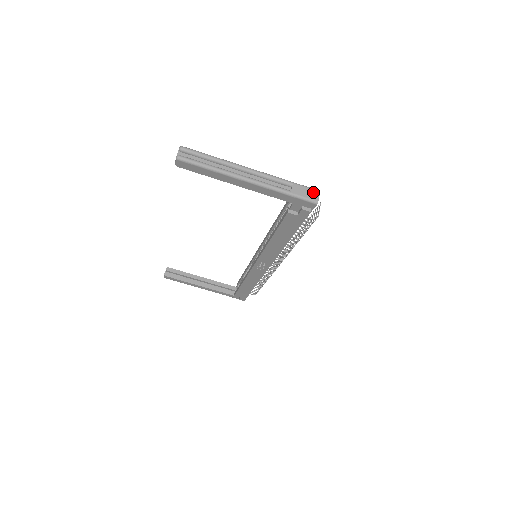
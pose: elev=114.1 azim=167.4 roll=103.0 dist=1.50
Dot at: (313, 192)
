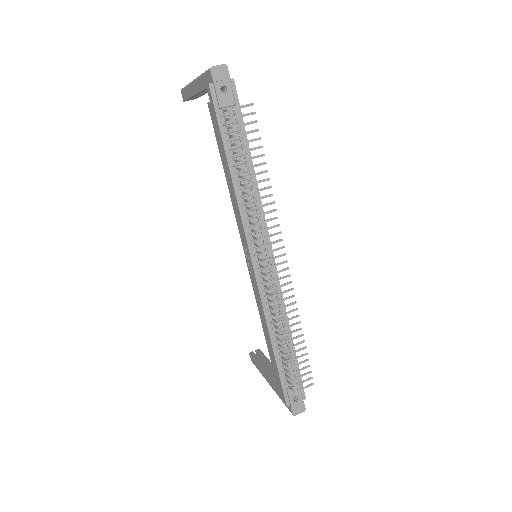
Dot at: (219, 66)
